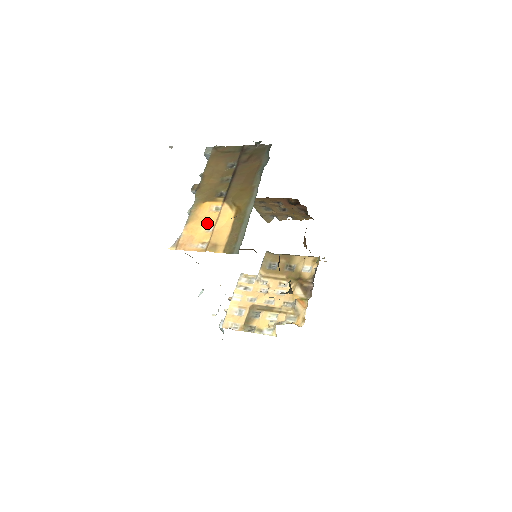
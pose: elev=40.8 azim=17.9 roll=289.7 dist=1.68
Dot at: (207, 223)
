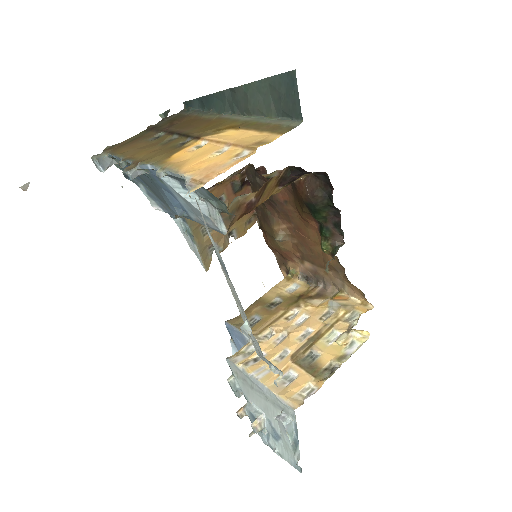
Dot at: (209, 152)
